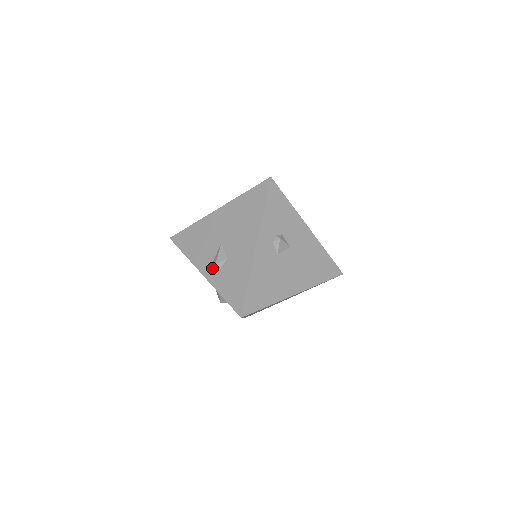
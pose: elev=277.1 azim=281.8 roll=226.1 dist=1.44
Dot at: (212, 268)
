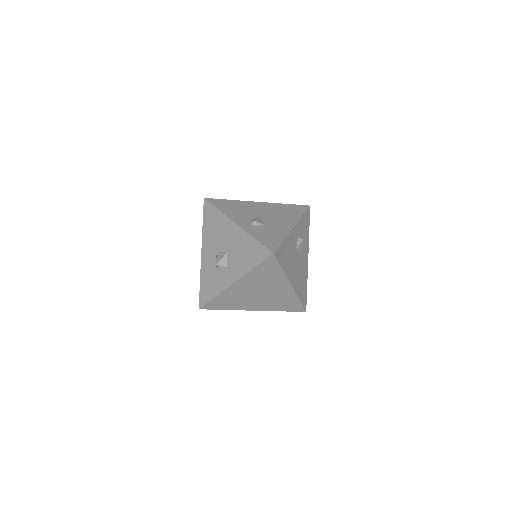
Dot at: (248, 223)
